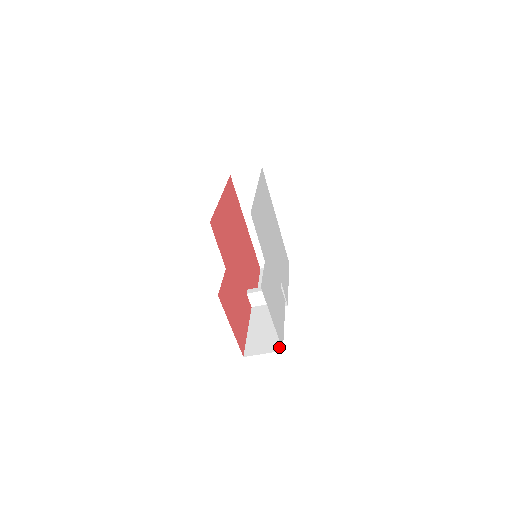
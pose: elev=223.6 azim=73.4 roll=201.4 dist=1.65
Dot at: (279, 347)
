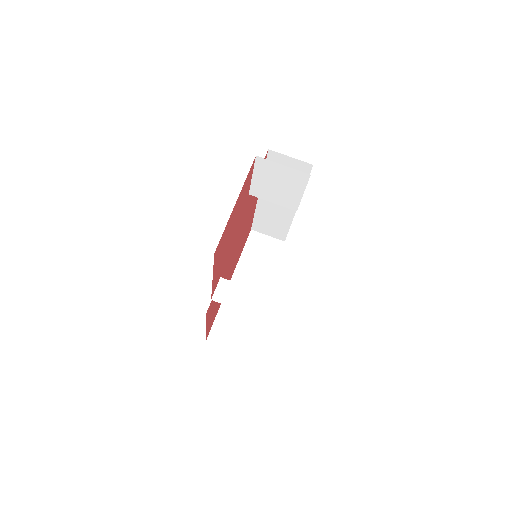
Dot at: occluded
